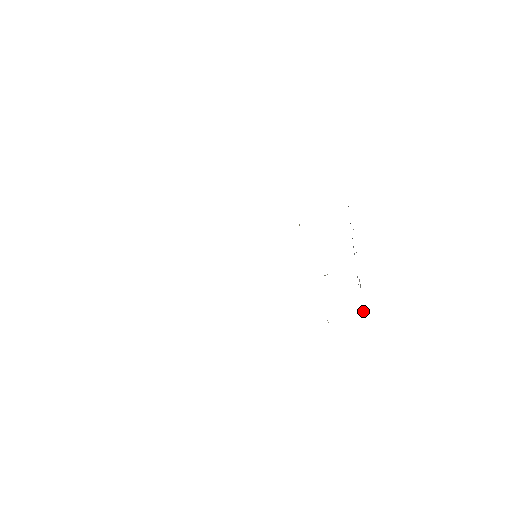
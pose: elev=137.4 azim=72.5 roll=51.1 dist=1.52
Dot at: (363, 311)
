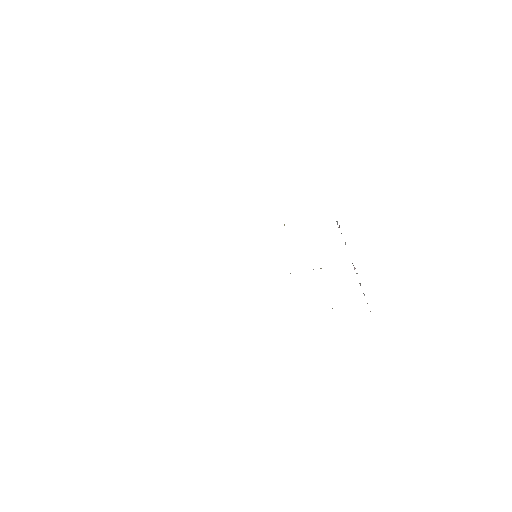
Dot at: (364, 295)
